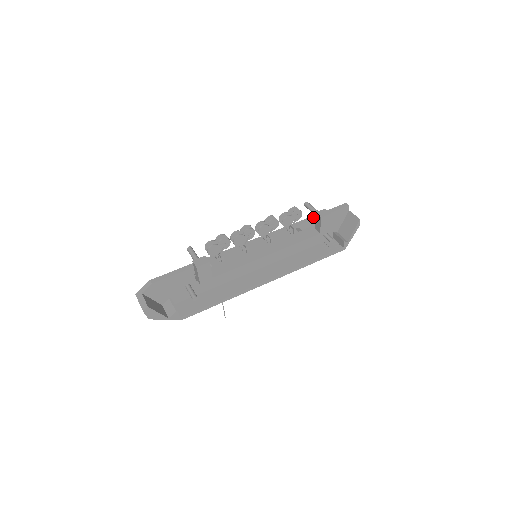
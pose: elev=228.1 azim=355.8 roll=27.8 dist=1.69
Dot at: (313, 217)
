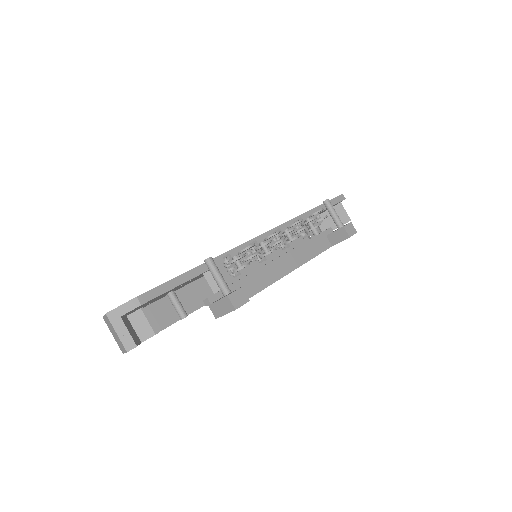
Dot at: (317, 210)
